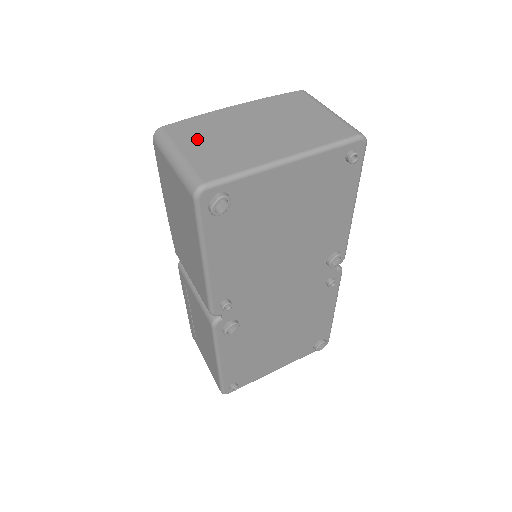
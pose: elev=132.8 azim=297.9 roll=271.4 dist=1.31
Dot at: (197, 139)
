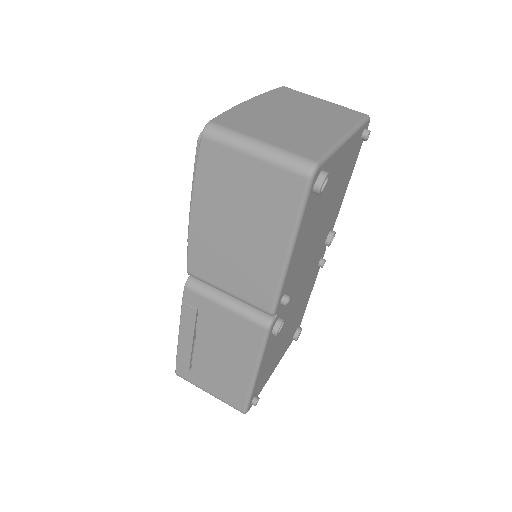
Dot at: (258, 128)
